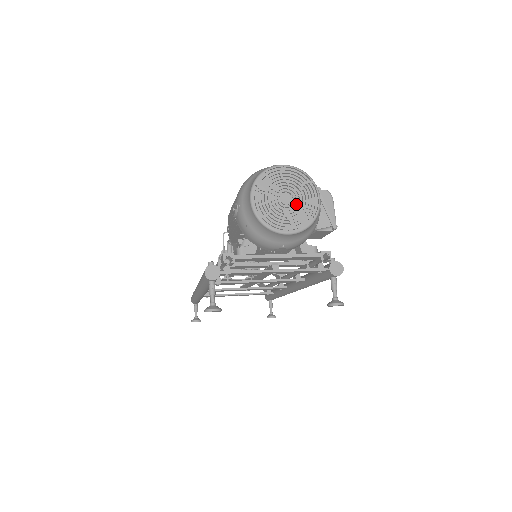
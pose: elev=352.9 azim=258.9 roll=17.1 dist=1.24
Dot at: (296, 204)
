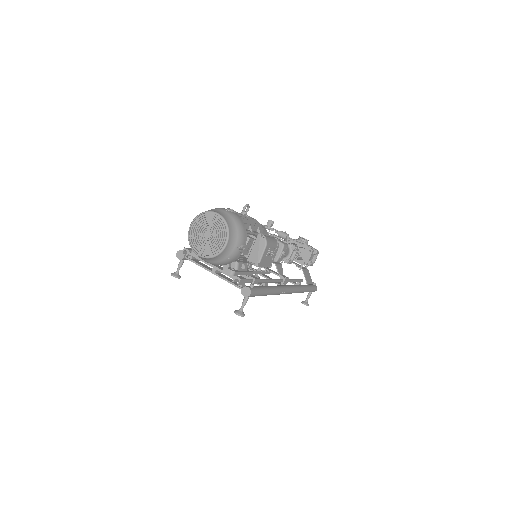
Dot at: (211, 240)
